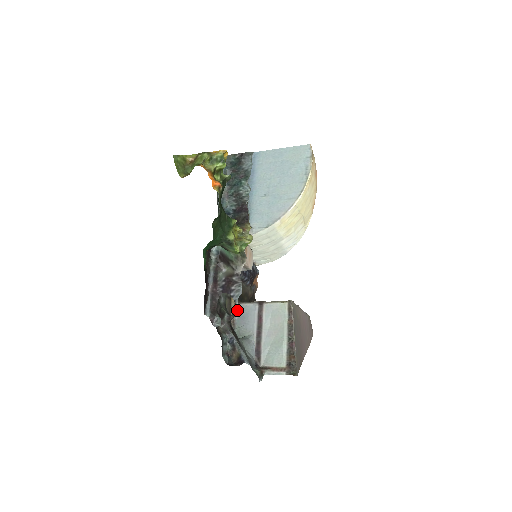
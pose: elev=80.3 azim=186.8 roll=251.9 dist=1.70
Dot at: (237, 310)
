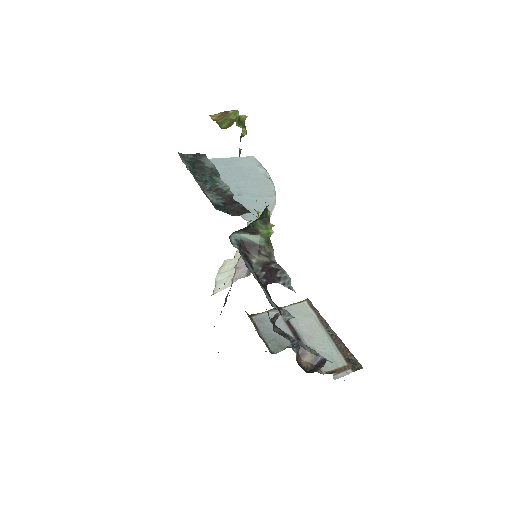
Dot at: (256, 323)
